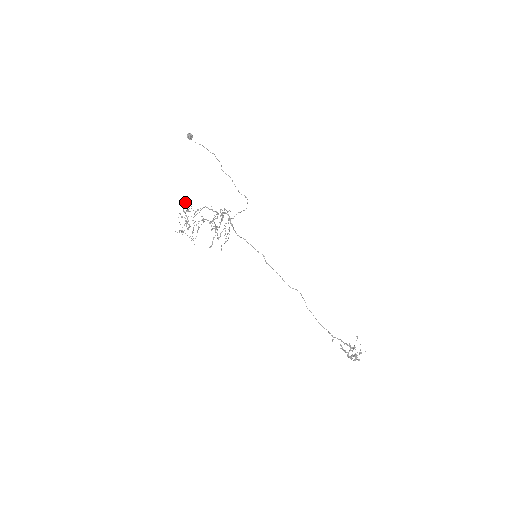
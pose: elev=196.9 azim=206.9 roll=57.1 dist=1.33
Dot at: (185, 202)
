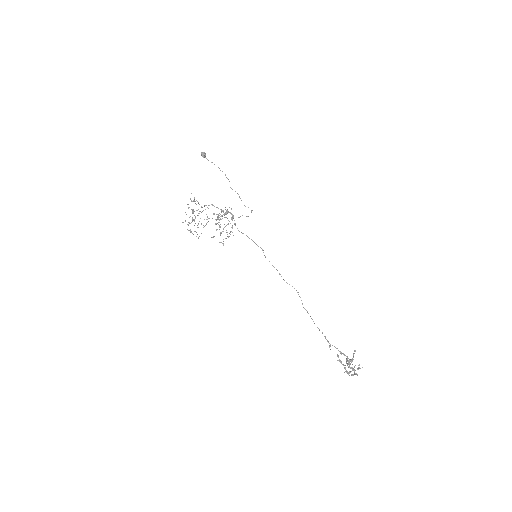
Dot at: occluded
